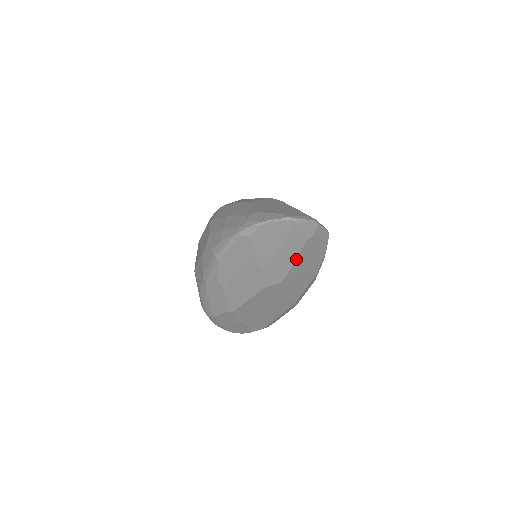
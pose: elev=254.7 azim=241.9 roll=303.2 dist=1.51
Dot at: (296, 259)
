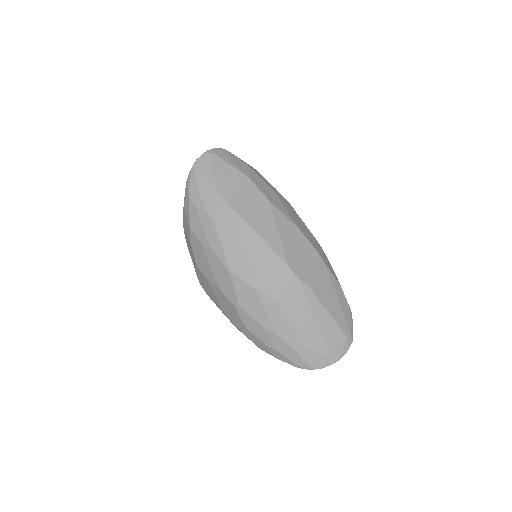
Dot at: occluded
